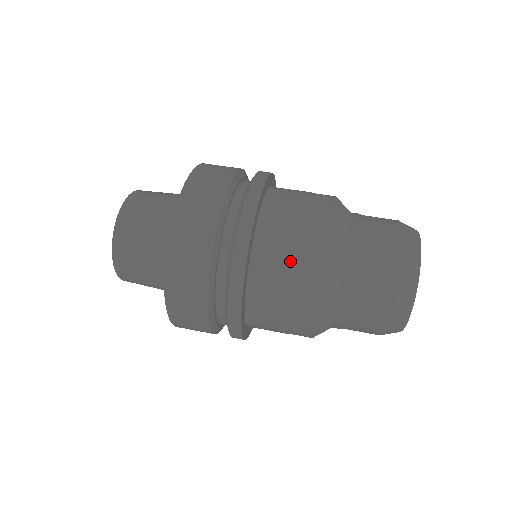
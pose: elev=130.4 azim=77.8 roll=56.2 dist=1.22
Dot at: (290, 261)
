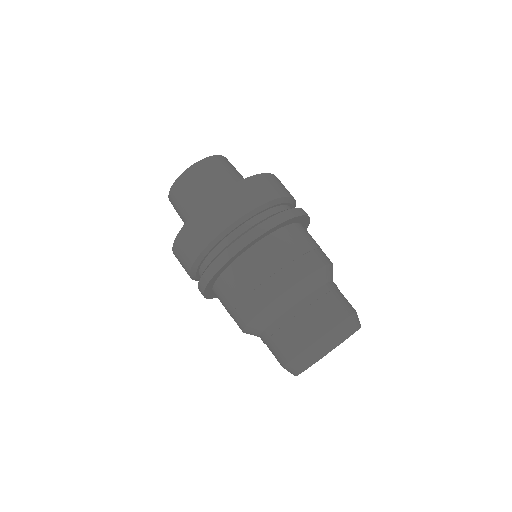
Dot at: (231, 305)
